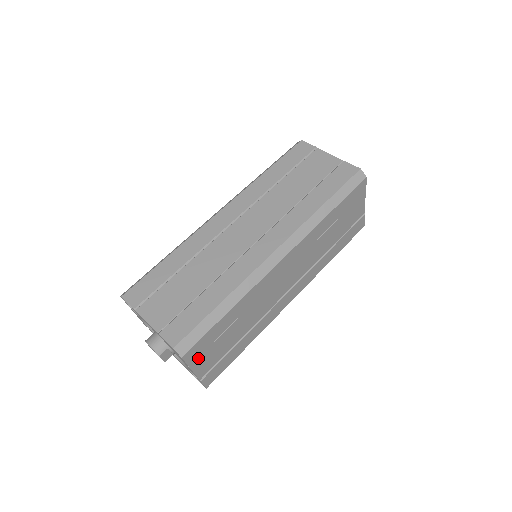
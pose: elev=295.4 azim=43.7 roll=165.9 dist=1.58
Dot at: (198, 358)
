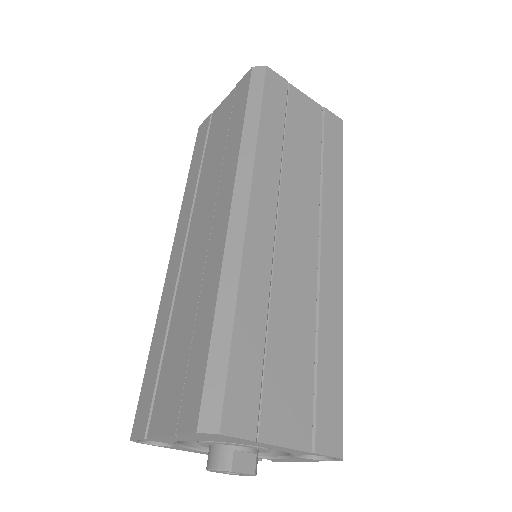
Dot at: (261, 419)
